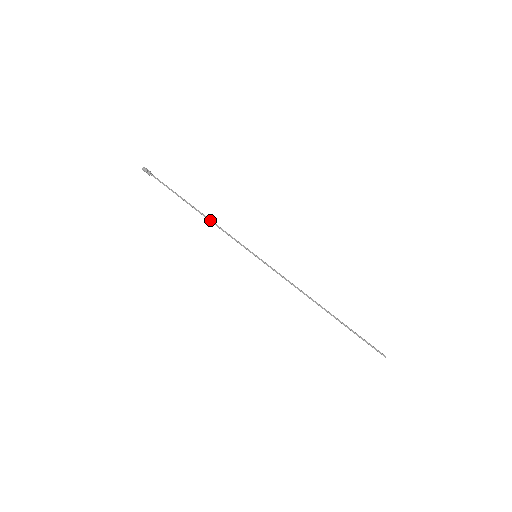
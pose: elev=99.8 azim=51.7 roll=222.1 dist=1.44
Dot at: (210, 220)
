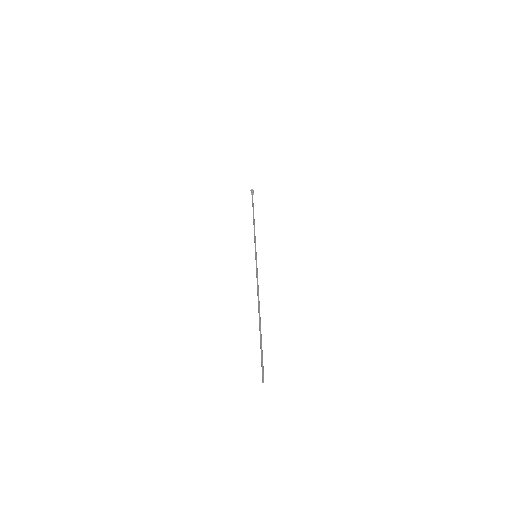
Dot at: (254, 225)
